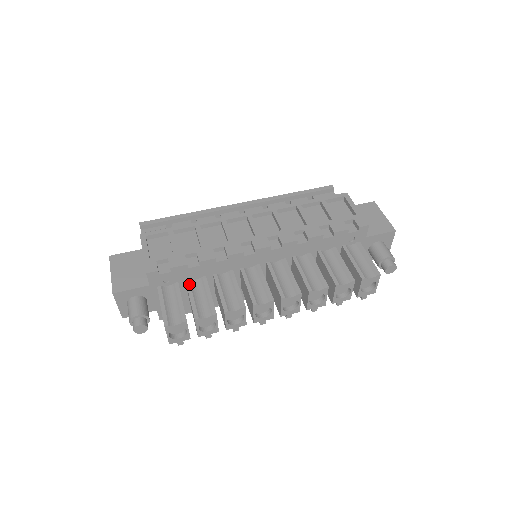
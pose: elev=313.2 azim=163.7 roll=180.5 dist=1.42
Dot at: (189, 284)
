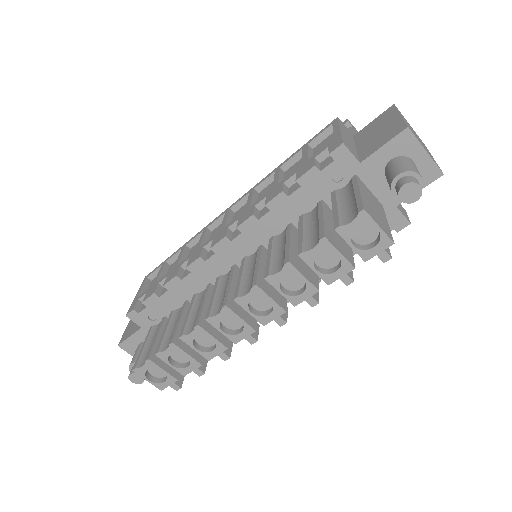
Dot at: (171, 315)
